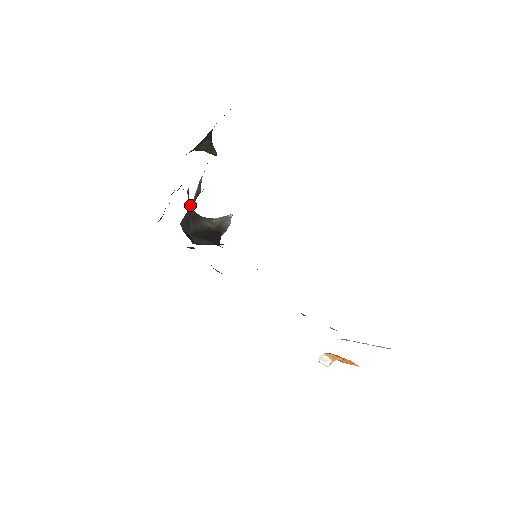
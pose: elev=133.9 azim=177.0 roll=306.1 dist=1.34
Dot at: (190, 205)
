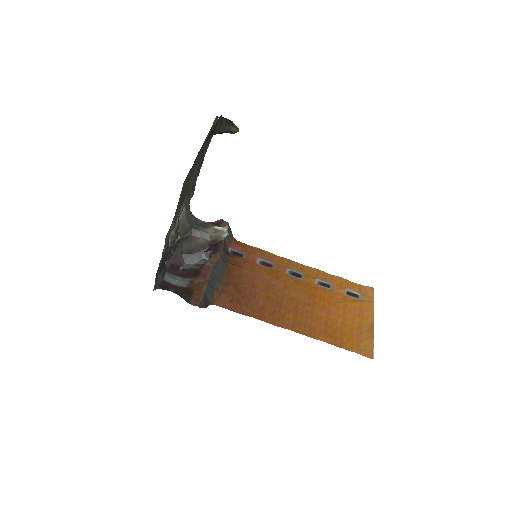
Dot at: (169, 249)
